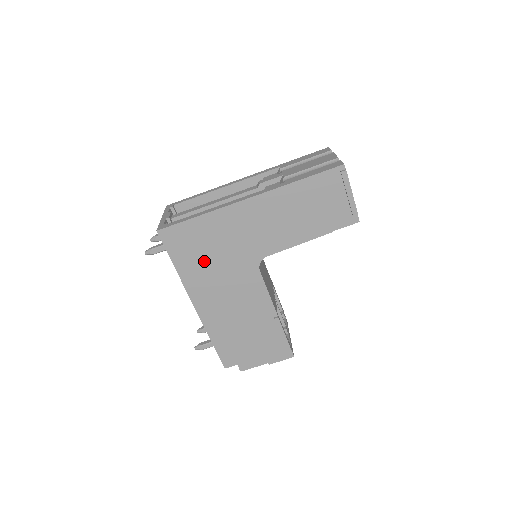
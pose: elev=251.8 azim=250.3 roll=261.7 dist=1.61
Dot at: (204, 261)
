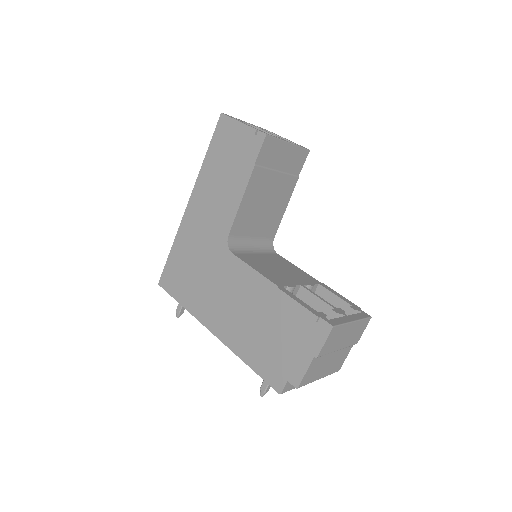
Dot at: (194, 282)
